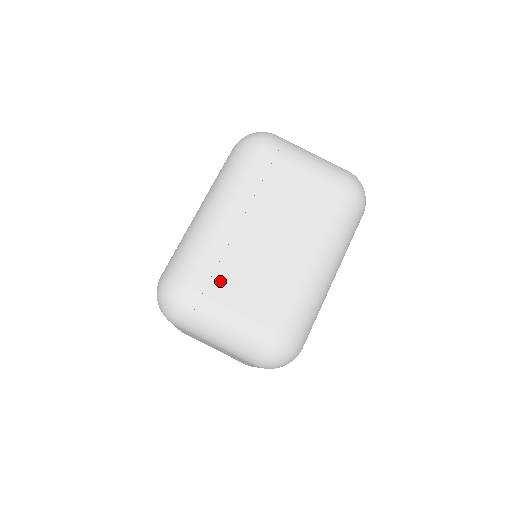
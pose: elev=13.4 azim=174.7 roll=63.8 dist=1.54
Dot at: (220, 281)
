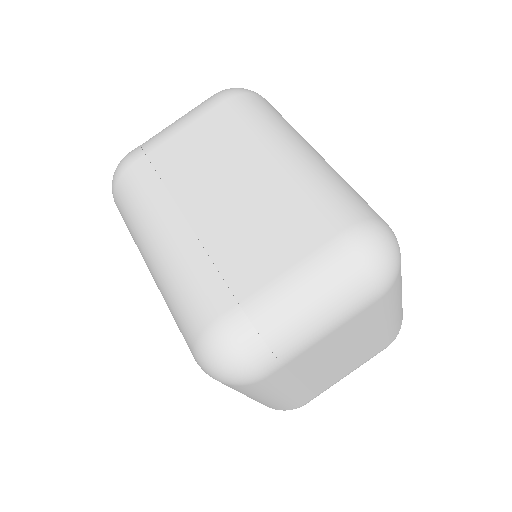
Dot at: (237, 275)
